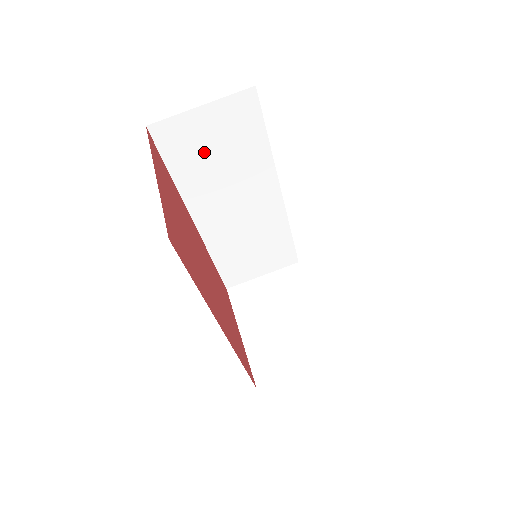
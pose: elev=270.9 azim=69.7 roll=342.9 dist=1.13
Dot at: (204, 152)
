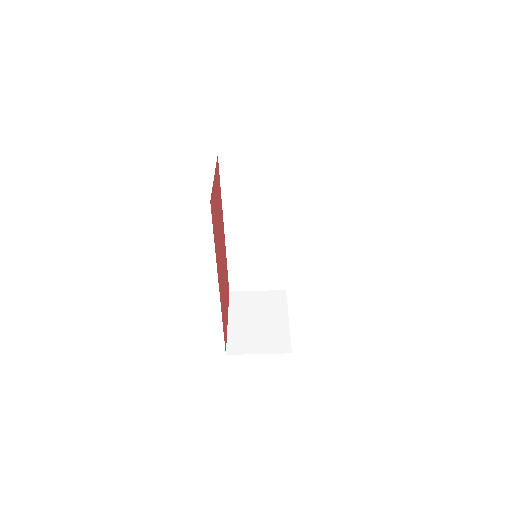
Dot at: (246, 182)
